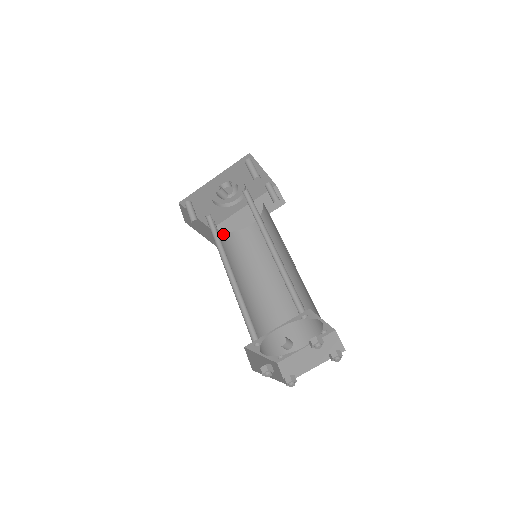
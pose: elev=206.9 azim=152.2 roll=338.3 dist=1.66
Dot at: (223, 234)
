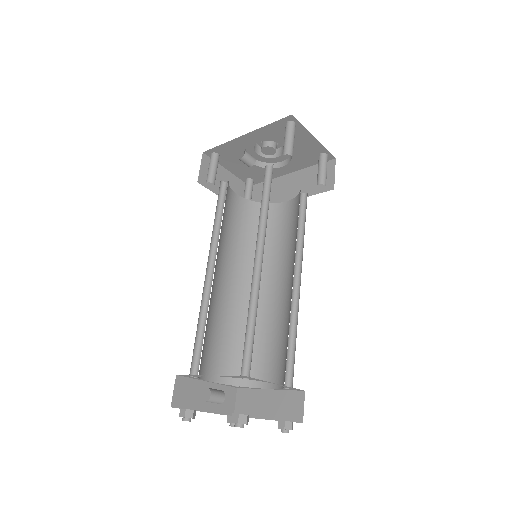
Dot at: (247, 204)
